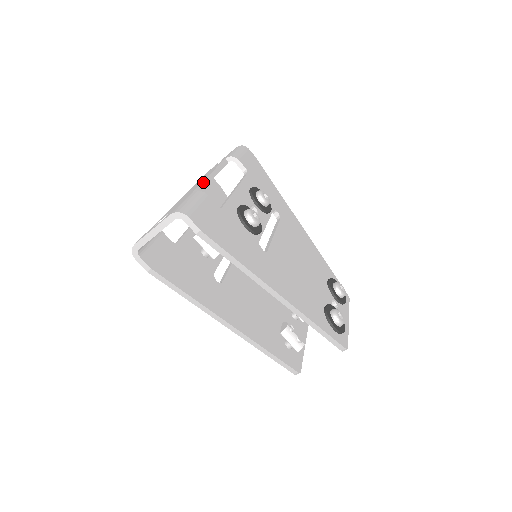
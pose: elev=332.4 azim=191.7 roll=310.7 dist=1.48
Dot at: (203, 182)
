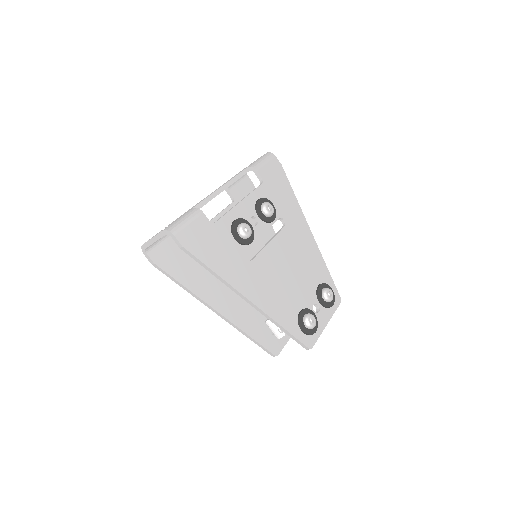
Dot at: (210, 196)
